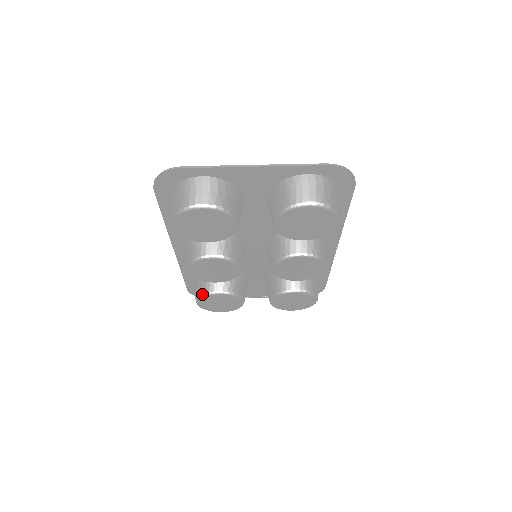
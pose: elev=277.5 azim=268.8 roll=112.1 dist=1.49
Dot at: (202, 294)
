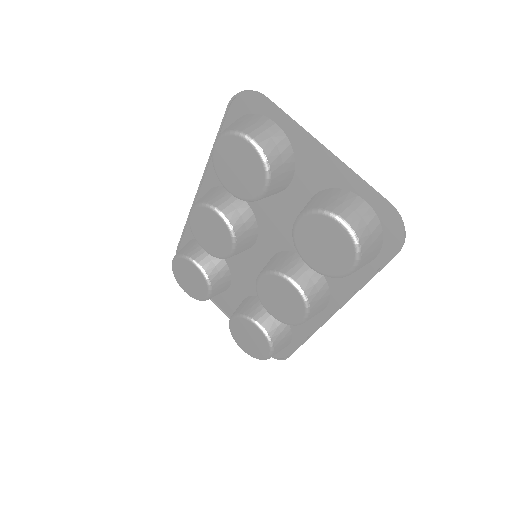
Dot at: (184, 254)
